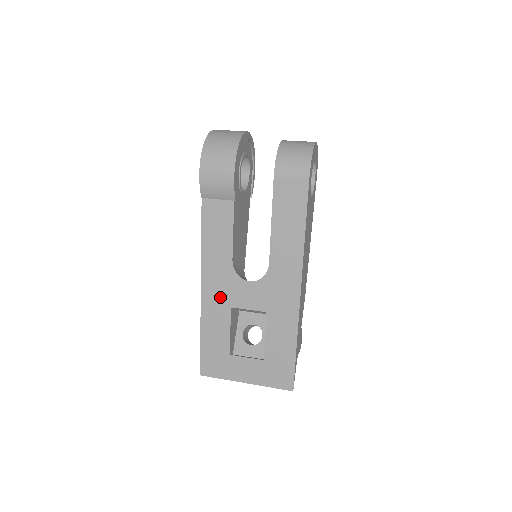
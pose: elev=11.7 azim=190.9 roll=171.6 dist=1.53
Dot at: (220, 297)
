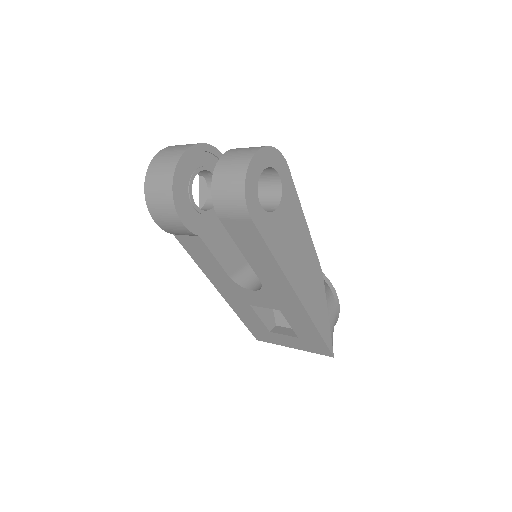
Dot at: (237, 298)
